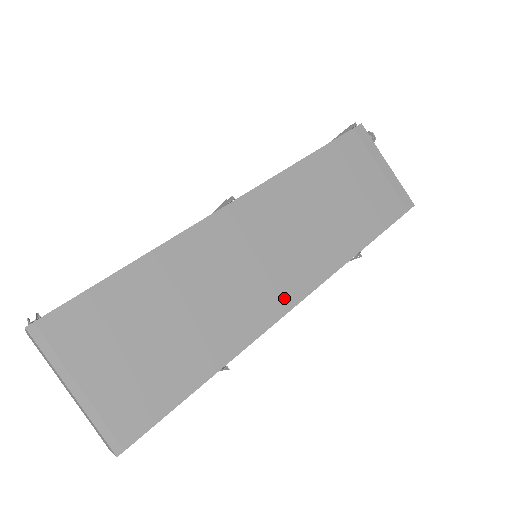
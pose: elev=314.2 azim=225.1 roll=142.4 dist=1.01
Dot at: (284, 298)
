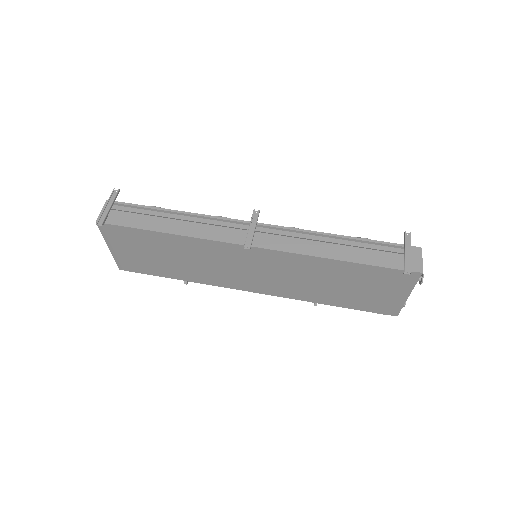
Dot at: (243, 286)
